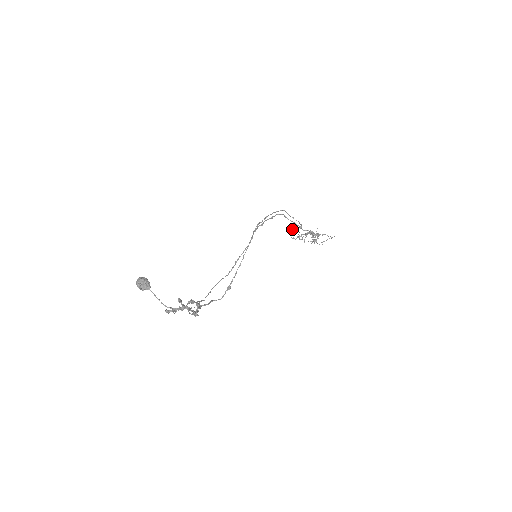
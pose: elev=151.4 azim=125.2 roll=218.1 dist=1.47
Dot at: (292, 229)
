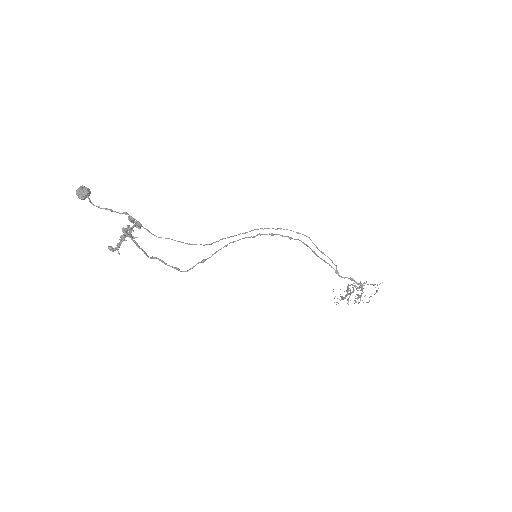
Dot at: occluded
